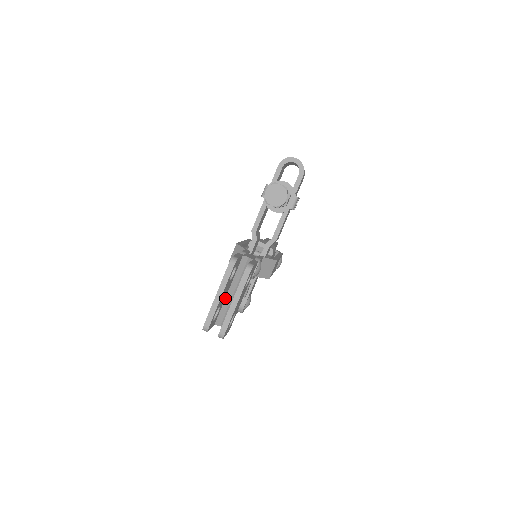
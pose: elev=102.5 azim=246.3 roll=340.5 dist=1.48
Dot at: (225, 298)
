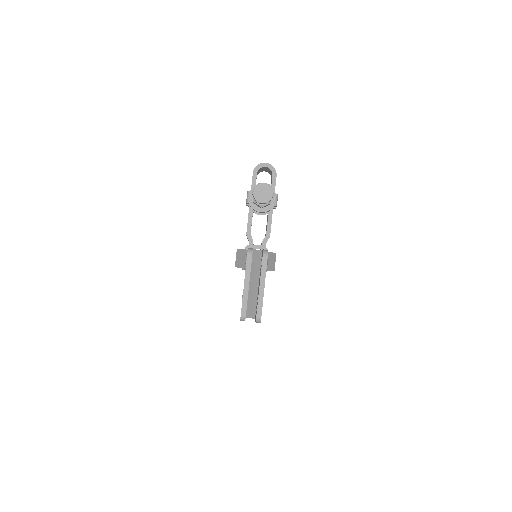
Dot at: (248, 291)
